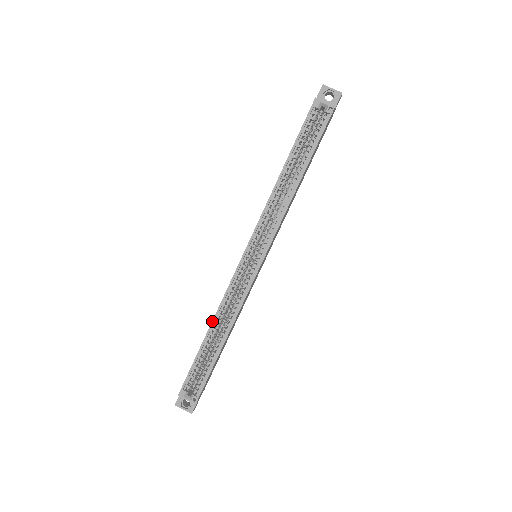
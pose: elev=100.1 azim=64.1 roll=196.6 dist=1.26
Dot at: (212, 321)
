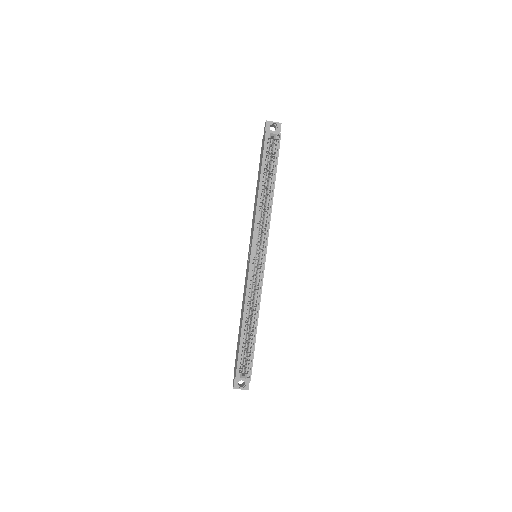
Dot at: (243, 313)
